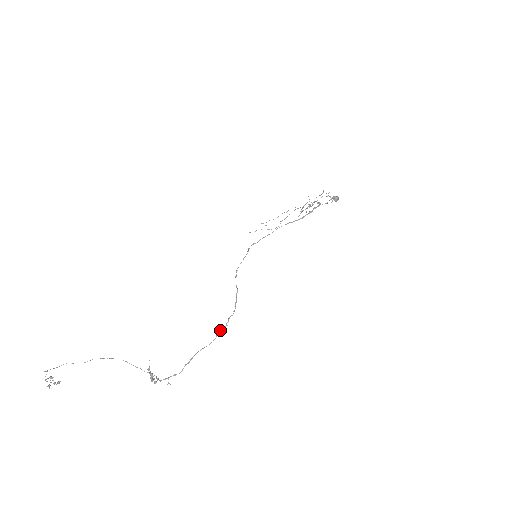
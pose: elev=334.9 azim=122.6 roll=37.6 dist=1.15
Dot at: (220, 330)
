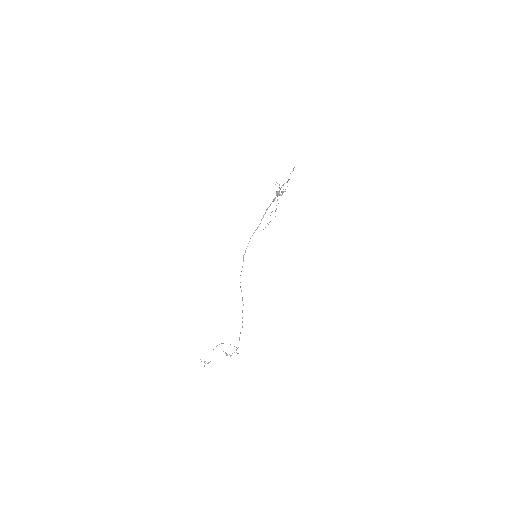
Dot at: occluded
